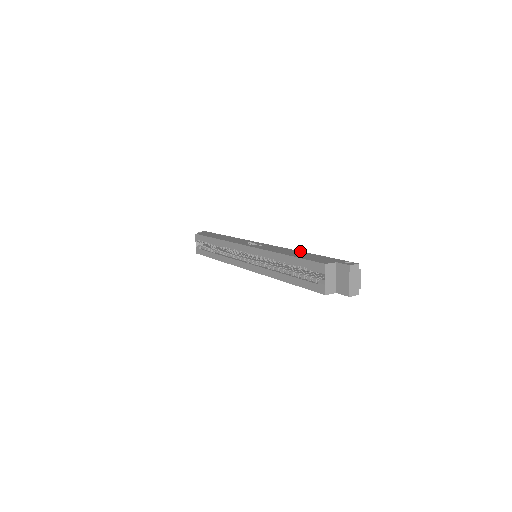
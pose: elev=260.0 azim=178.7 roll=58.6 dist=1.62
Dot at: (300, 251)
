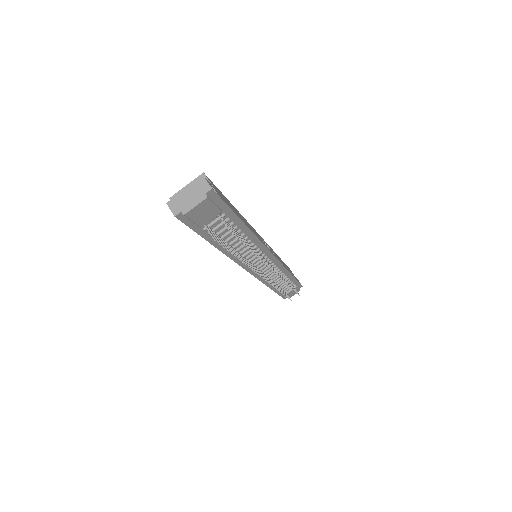
Dot at: occluded
